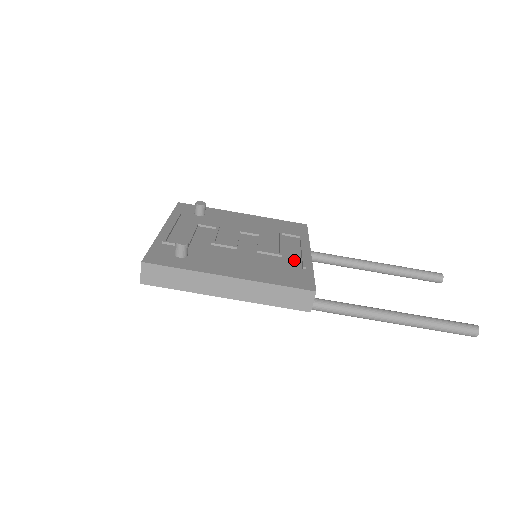
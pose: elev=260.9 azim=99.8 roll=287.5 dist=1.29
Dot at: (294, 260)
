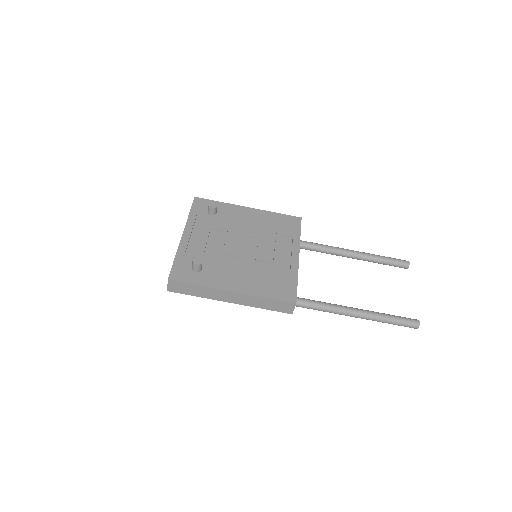
Dot at: (284, 267)
